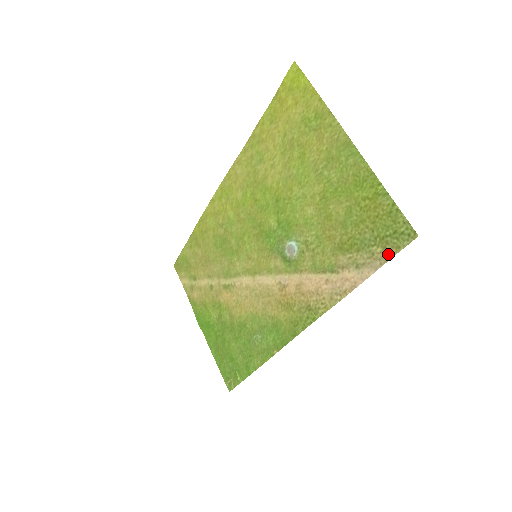
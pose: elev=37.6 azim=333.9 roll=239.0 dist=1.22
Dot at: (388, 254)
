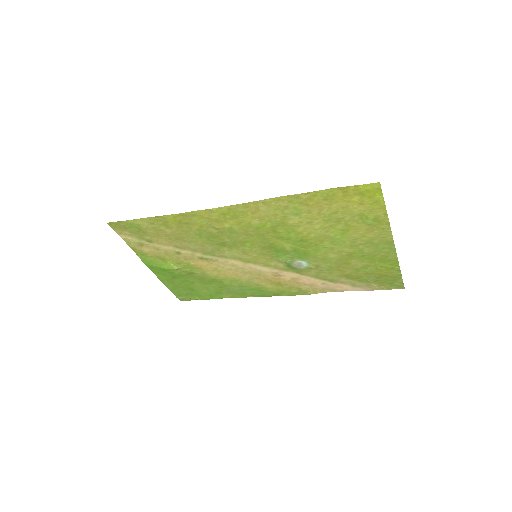
Dot at: (380, 289)
